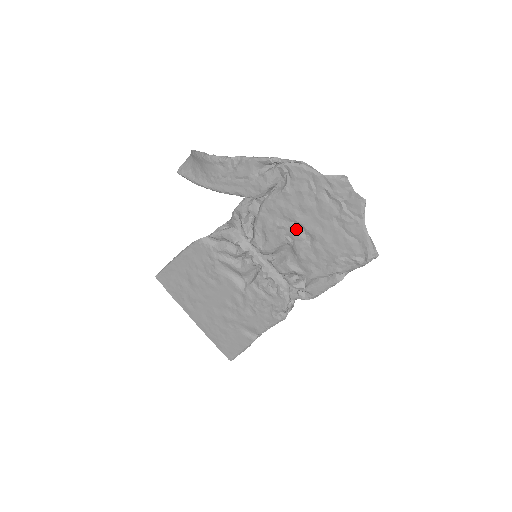
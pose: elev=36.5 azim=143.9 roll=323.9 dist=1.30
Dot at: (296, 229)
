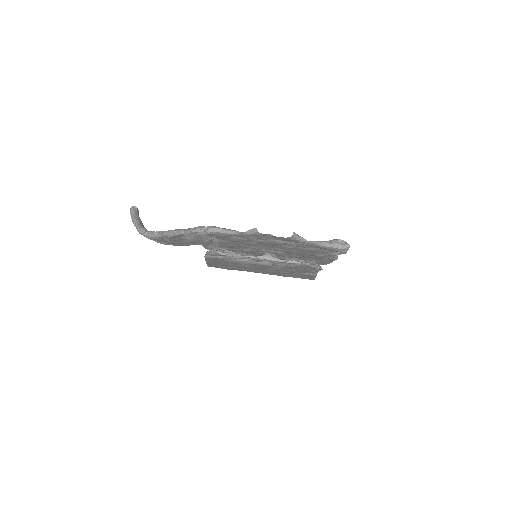
Dot at: (262, 251)
